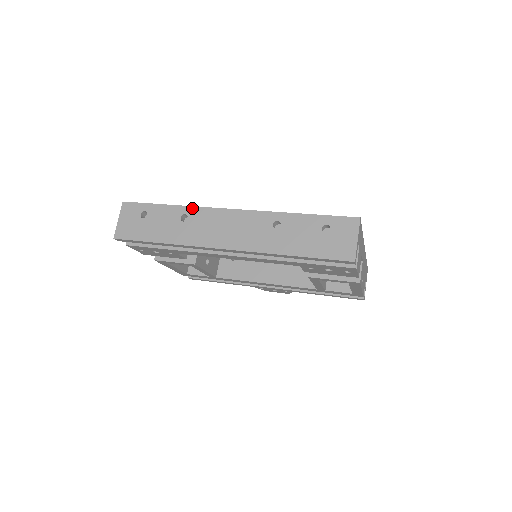
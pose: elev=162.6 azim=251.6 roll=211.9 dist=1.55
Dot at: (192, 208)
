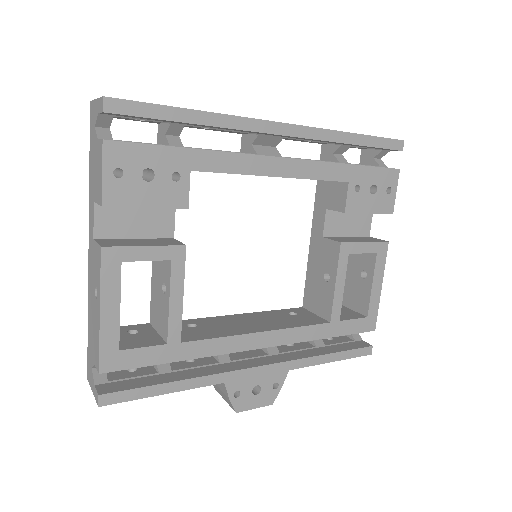
Dot at: occluded
